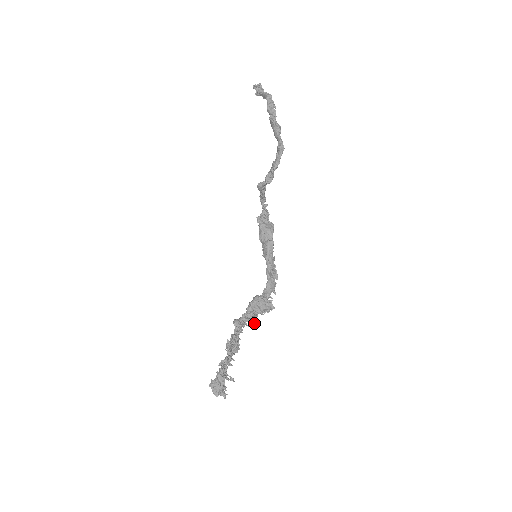
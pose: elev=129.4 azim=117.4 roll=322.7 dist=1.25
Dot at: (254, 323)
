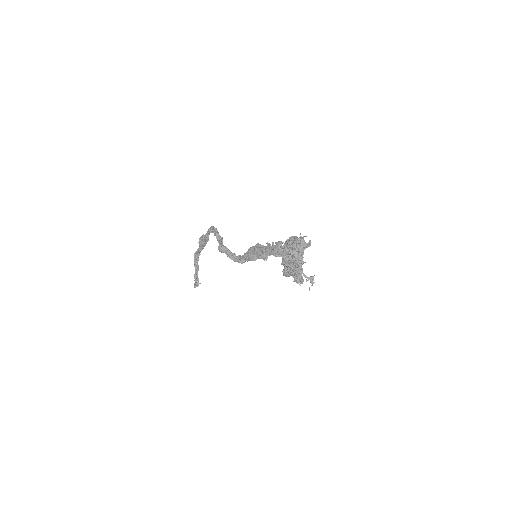
Dot at: (301, 263)
